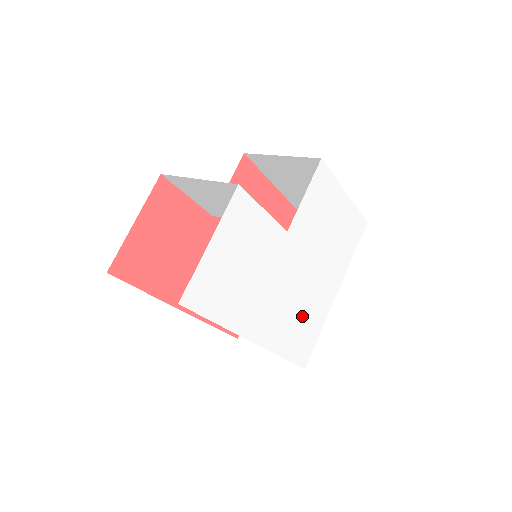
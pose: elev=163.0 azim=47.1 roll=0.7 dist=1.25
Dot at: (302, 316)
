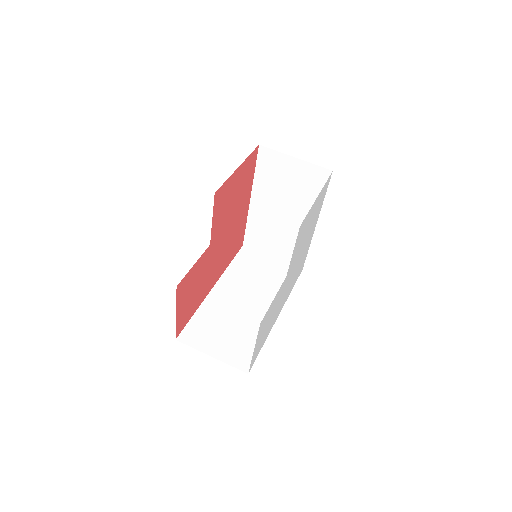
Dot at: (298, 268)
